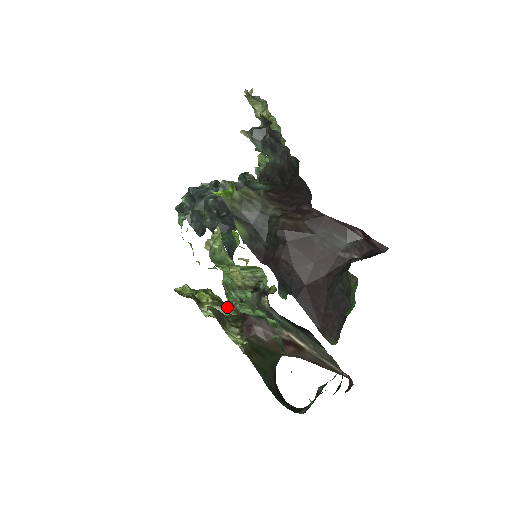
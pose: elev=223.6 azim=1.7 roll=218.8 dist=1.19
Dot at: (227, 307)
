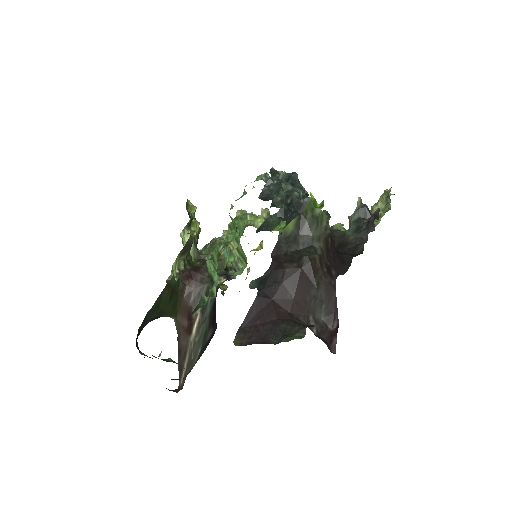
Dot at: (196, 251)
